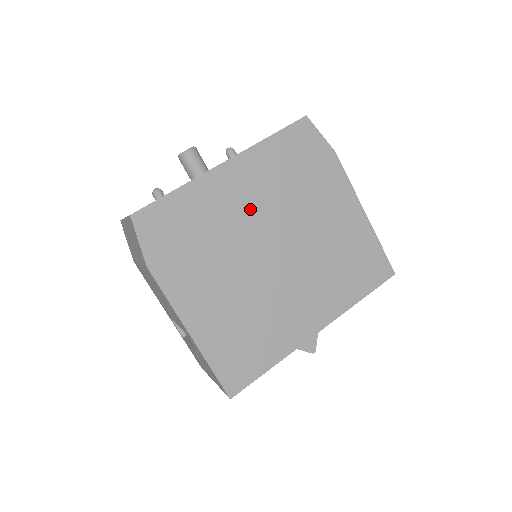
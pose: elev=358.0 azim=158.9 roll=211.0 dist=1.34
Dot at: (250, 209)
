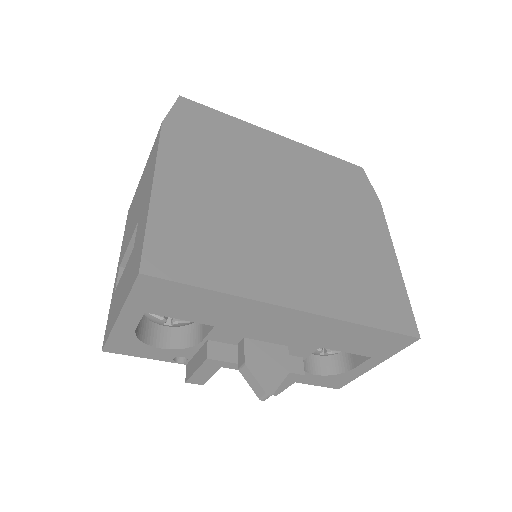
Dot at: (282, 170)
